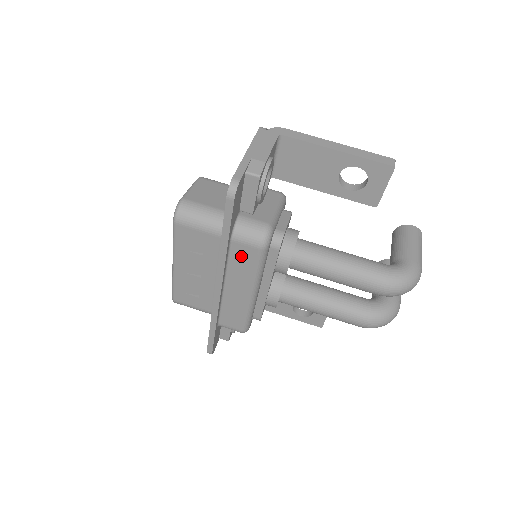
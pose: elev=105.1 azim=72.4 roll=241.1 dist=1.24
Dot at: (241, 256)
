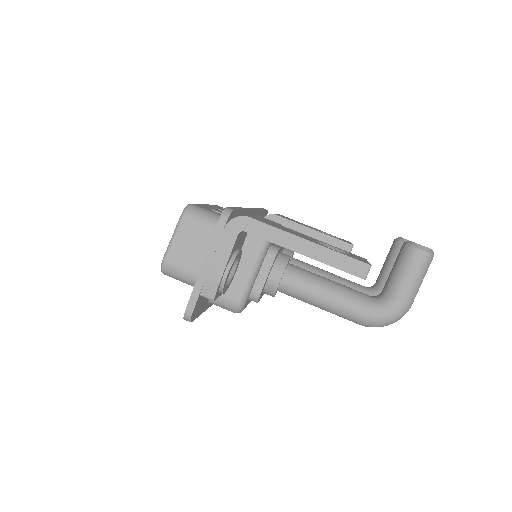
Dot at: occluded
